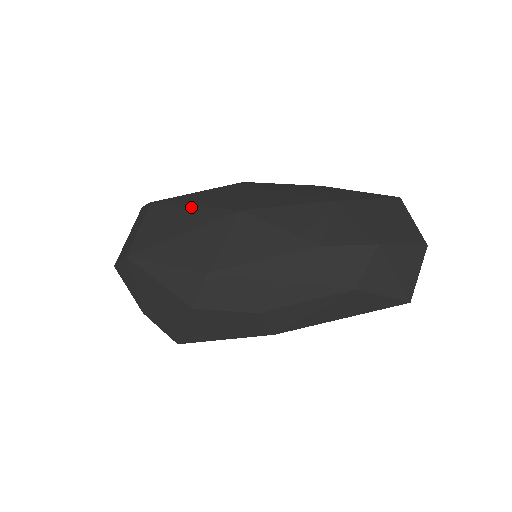
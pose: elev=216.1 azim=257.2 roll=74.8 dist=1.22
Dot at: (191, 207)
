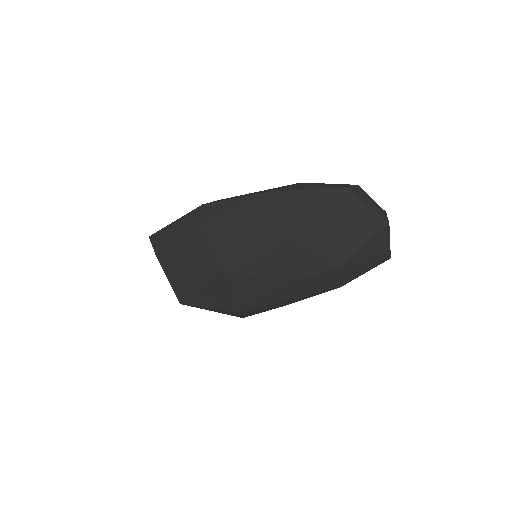
Dot at: (188, 267)
